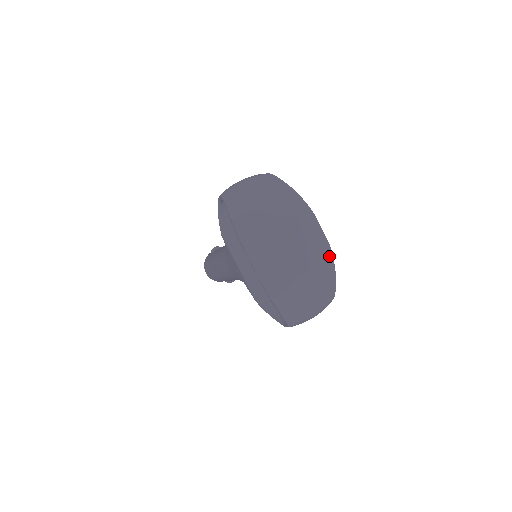
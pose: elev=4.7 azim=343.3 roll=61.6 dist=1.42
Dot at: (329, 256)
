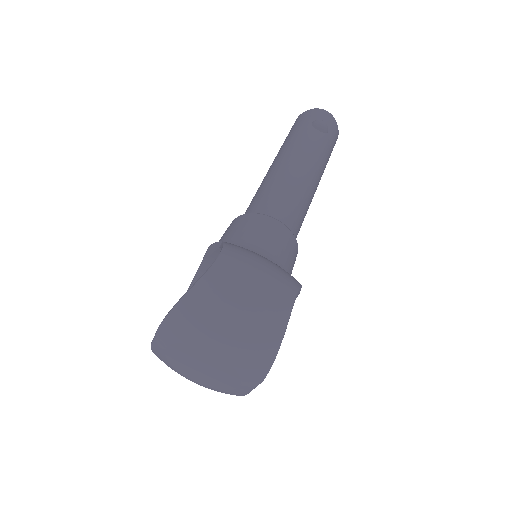
Dot at: (236, 395)
